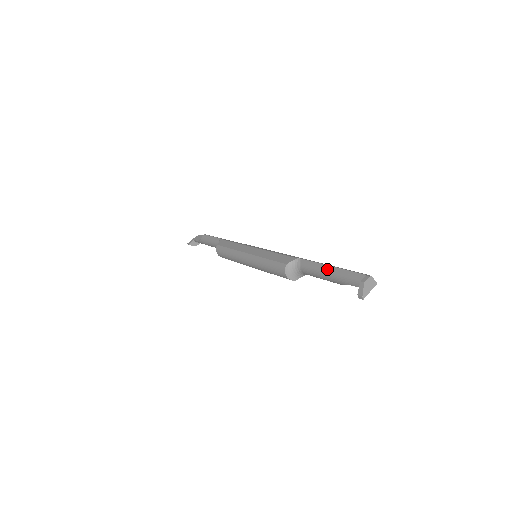
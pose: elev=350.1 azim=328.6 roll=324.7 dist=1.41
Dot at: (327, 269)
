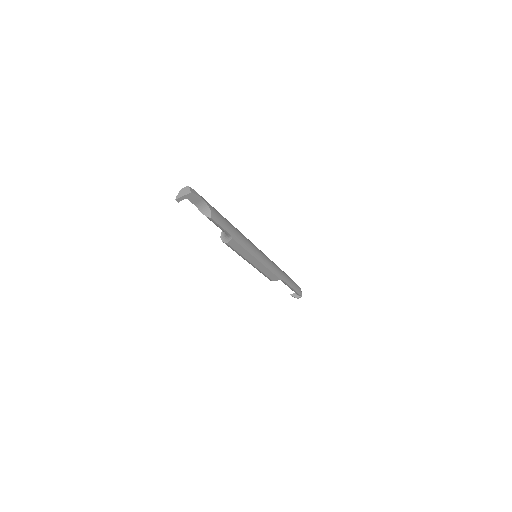
Dot at: occluded
